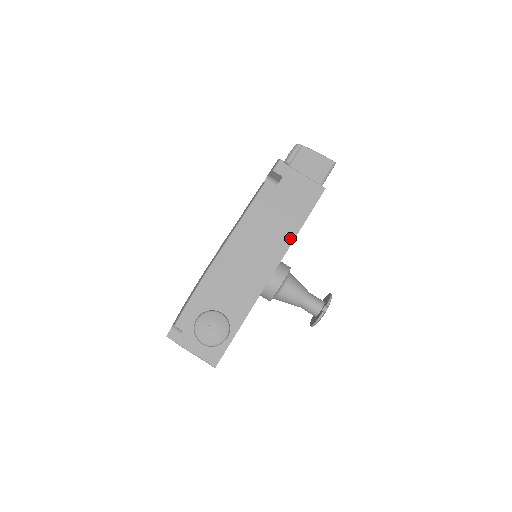
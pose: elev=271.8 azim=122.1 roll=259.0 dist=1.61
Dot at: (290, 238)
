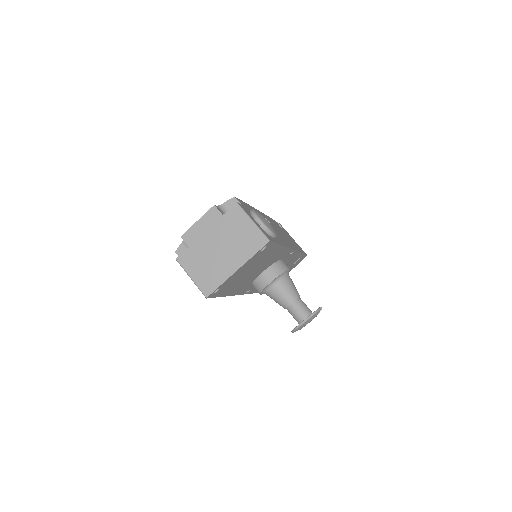
Dot at: (297, 249)
